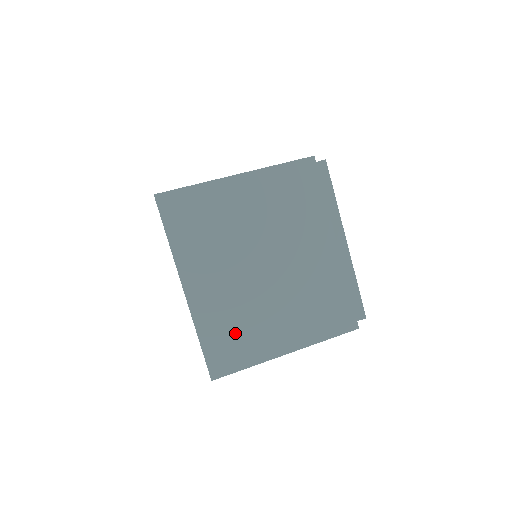
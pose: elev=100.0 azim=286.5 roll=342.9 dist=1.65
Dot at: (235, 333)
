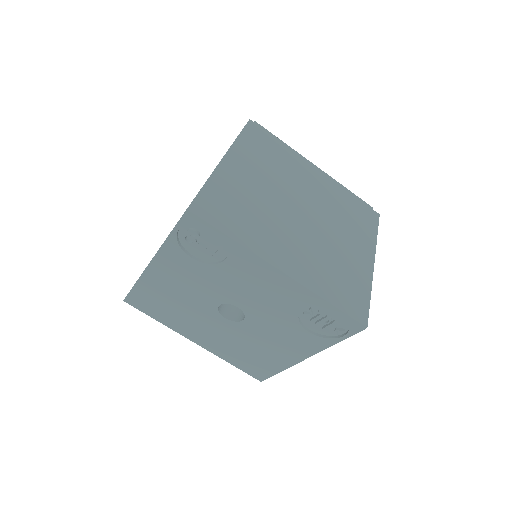
Dot at: (339, 276)
